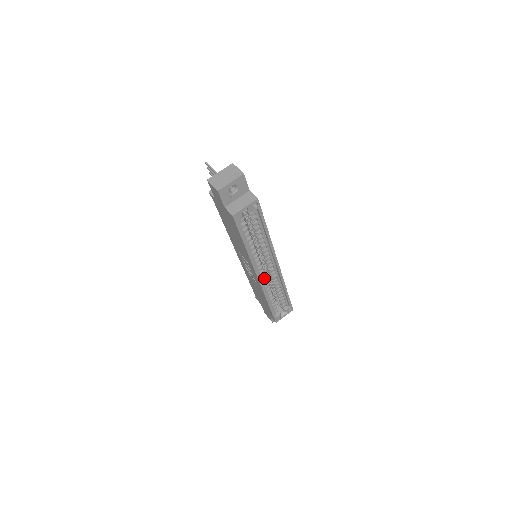
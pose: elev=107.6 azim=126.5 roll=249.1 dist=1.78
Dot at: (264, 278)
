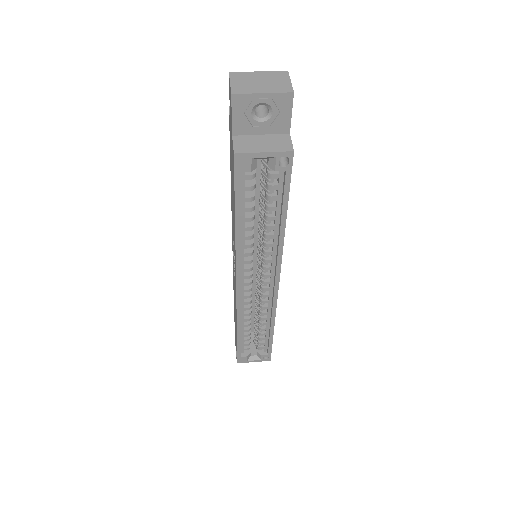
Dot at: (248, 293)
